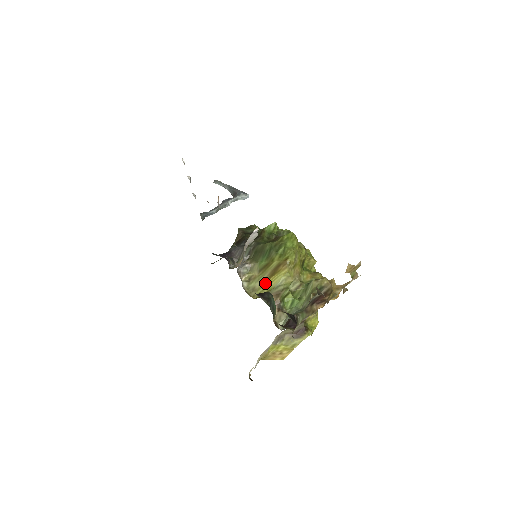
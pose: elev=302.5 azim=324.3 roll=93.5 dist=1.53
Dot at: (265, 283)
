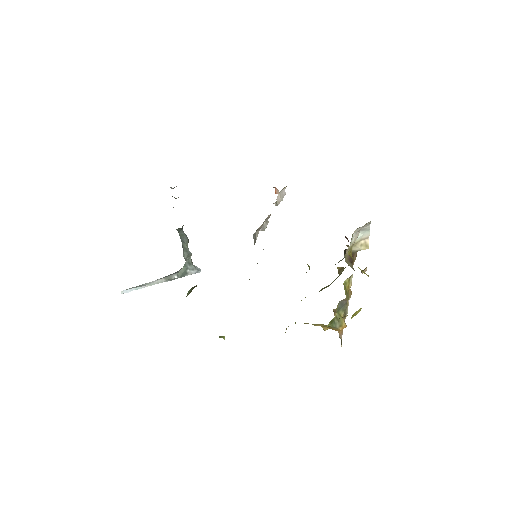
Dot at: occluded
